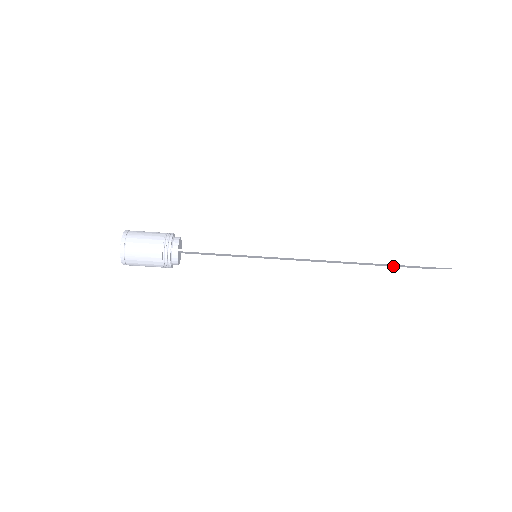
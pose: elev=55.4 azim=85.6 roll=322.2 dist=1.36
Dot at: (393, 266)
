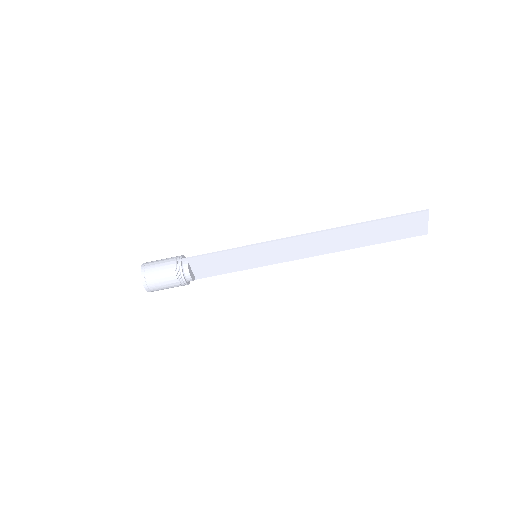
Dot at: (384, 240)
